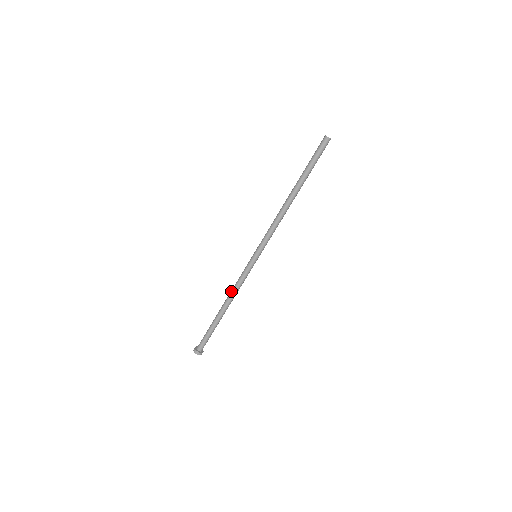
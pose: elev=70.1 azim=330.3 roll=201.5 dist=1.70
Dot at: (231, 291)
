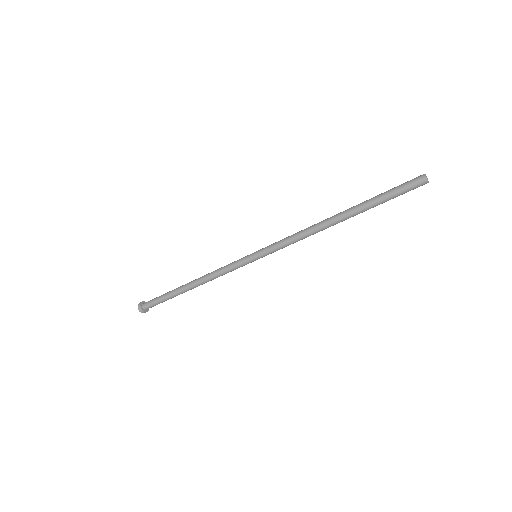
Dot at: (208, 273)
